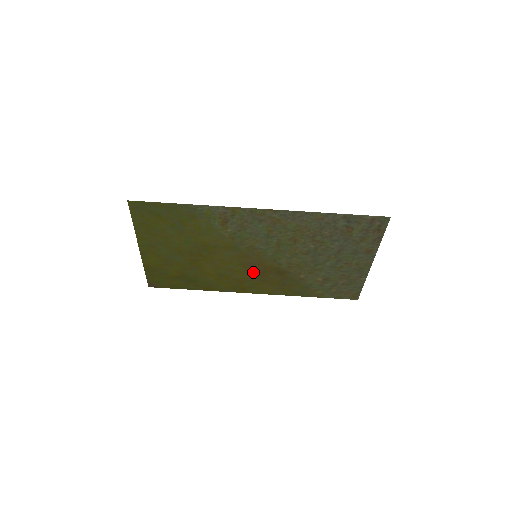
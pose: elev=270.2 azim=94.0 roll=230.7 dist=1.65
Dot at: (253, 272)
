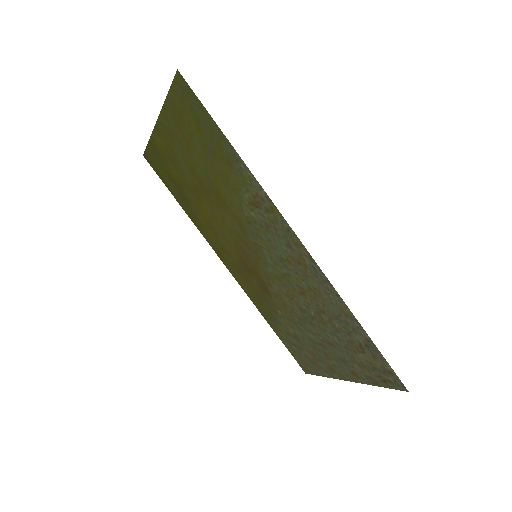
Dot at: (242, 259)
